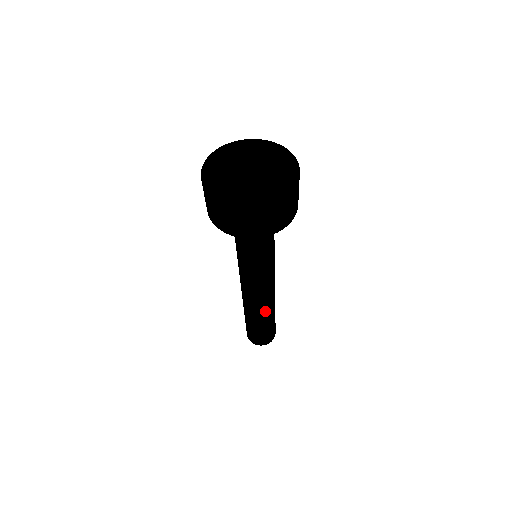
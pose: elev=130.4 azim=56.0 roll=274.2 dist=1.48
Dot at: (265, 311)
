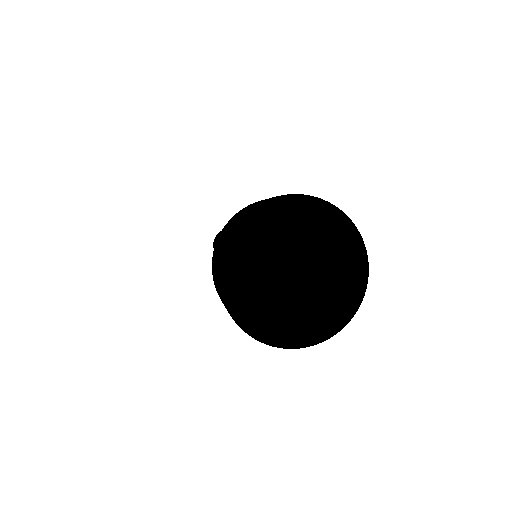
Dot at: occluded
